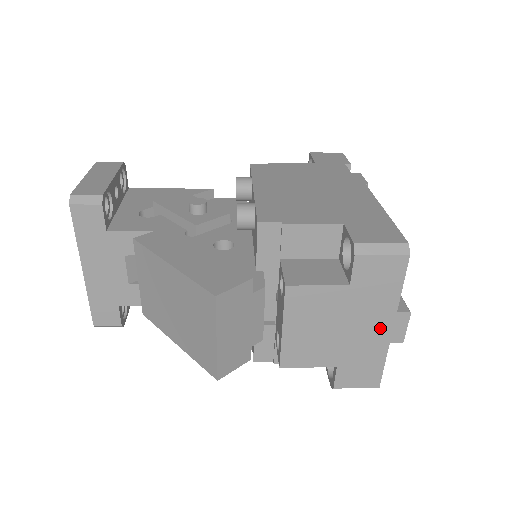
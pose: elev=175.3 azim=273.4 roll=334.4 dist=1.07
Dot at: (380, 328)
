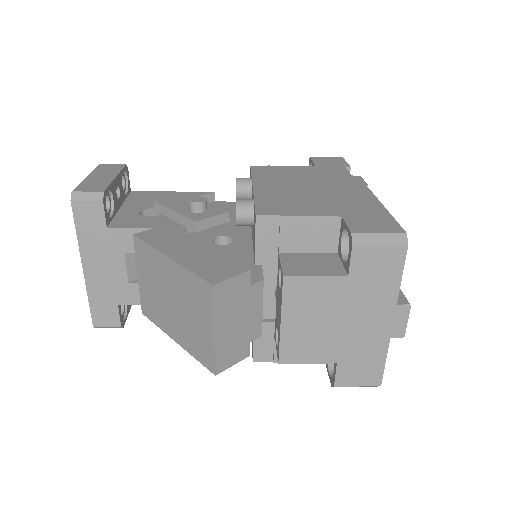
Dot at: (380, 322)
